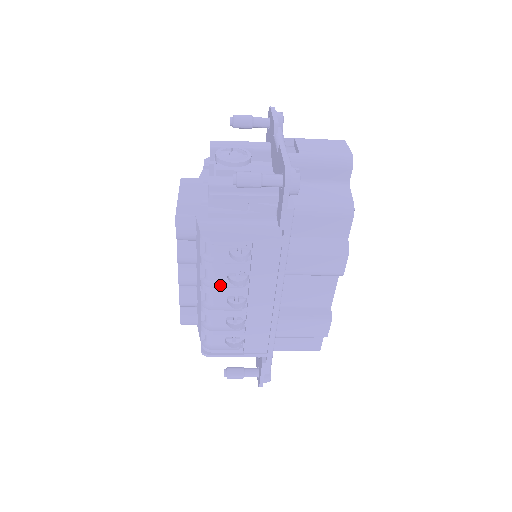
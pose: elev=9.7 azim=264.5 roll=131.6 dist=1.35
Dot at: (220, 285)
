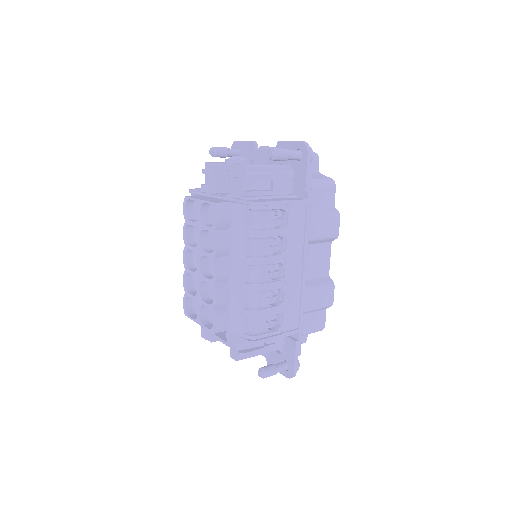
Dot at: (265, 255)
